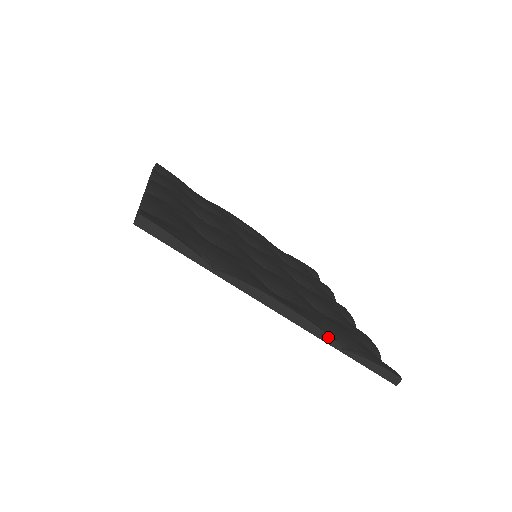
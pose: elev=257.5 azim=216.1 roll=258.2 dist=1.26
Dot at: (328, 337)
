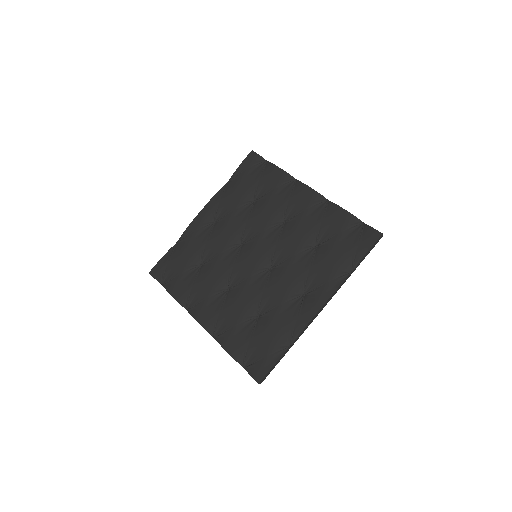
Dot at: (343, 283)
